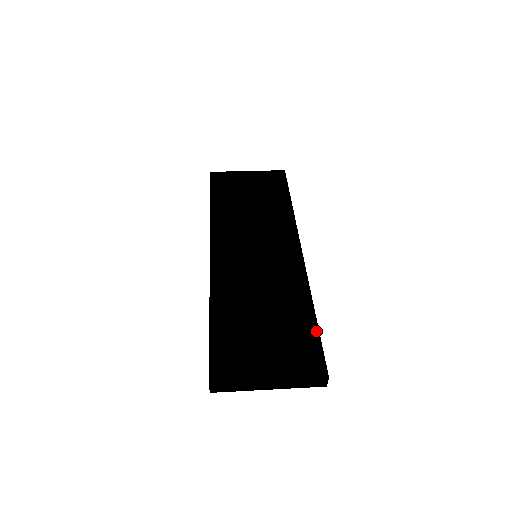
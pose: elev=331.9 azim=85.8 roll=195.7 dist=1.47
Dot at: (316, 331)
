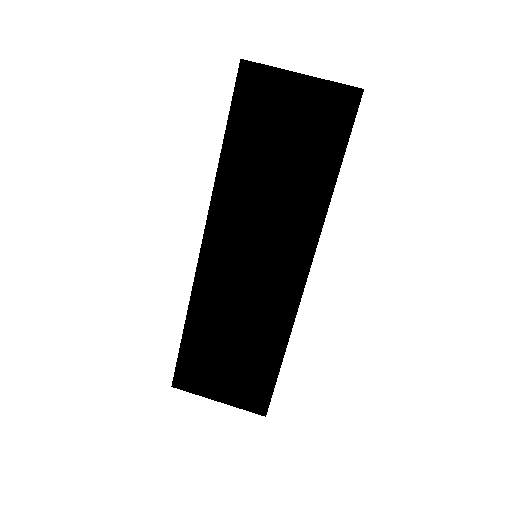
Dot at: (275, 376)
